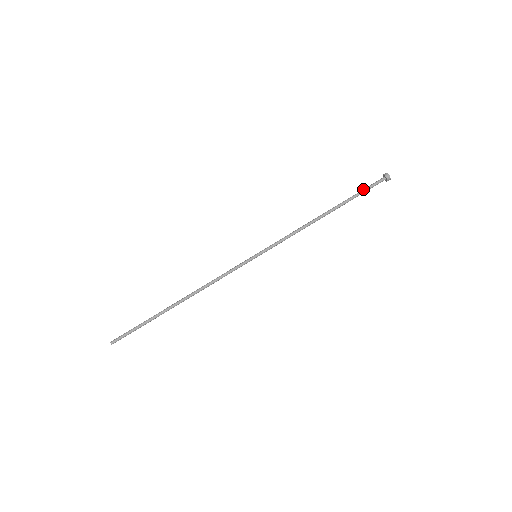
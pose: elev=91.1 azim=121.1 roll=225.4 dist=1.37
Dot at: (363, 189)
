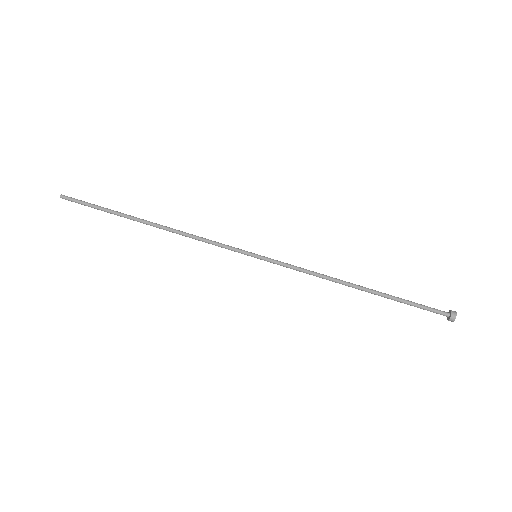
Dot at: (417, 303)
